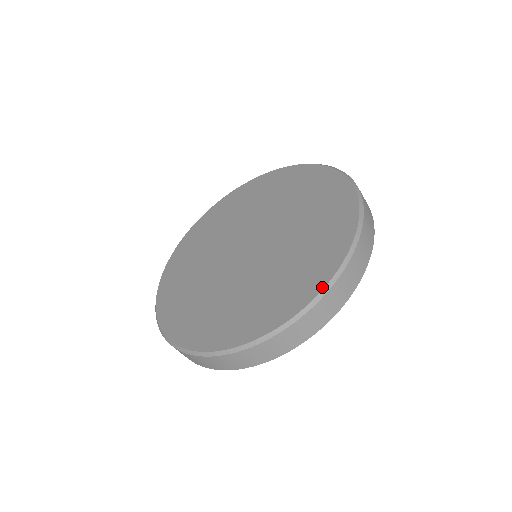
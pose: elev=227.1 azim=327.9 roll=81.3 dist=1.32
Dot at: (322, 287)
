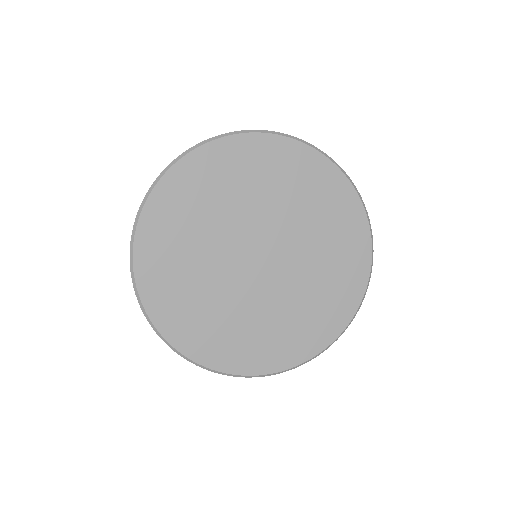
Dot at: (353, 315)
